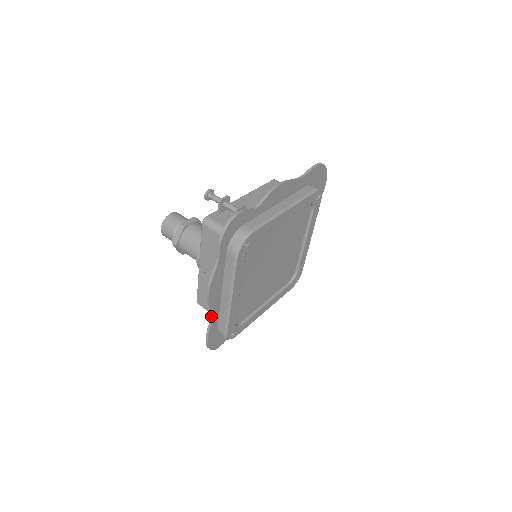
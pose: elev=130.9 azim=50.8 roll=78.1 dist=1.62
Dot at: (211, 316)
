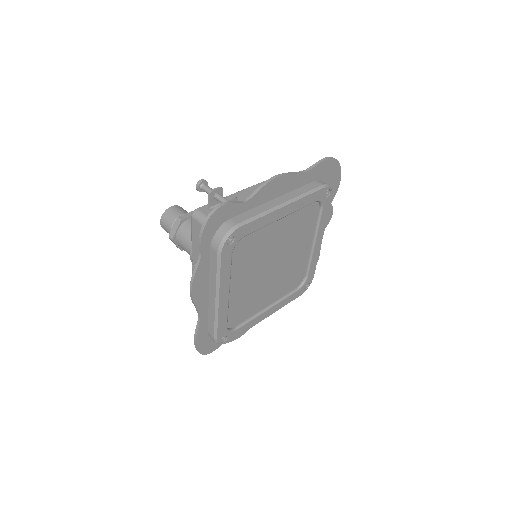
Dot at: (198, 317)
